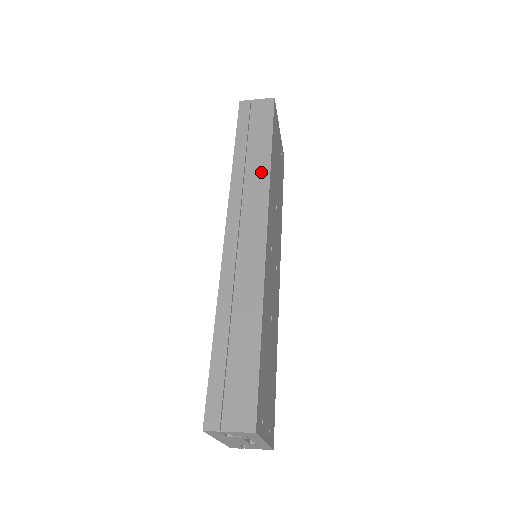
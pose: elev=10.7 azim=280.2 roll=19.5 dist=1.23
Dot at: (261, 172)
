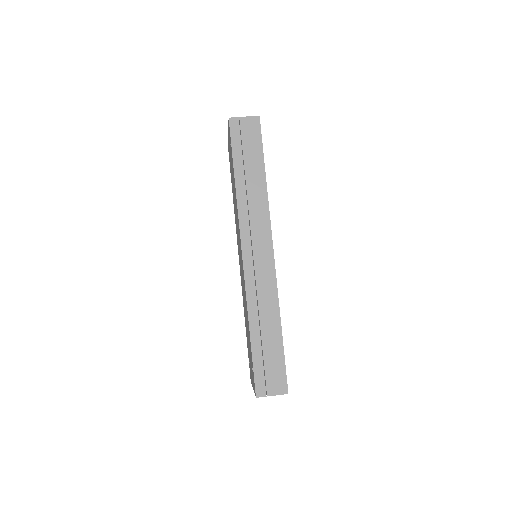
Dot at: (261, 198)
